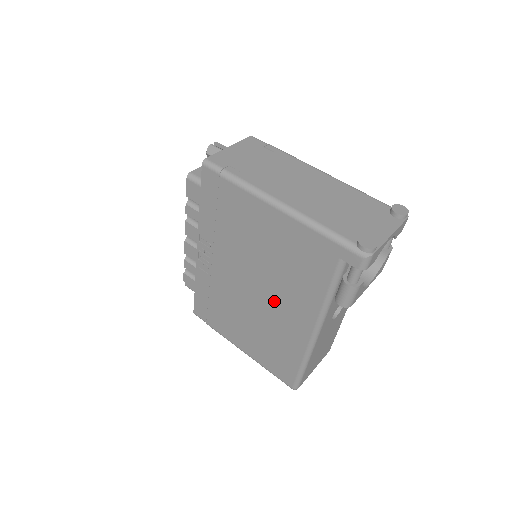
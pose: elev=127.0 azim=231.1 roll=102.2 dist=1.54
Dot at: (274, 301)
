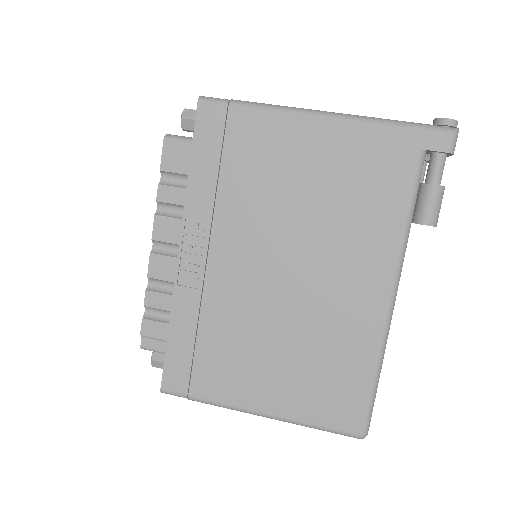
Dot at: (322, 274)
